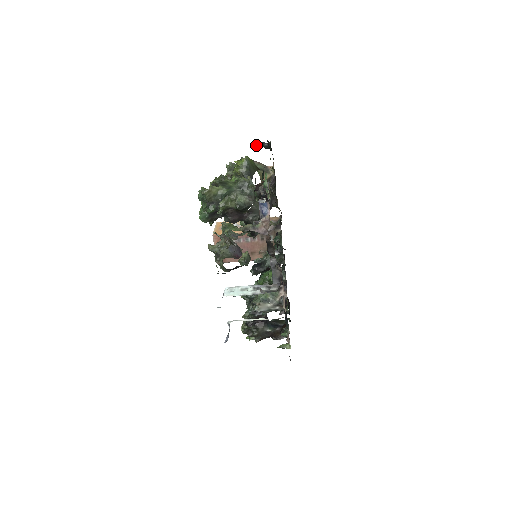
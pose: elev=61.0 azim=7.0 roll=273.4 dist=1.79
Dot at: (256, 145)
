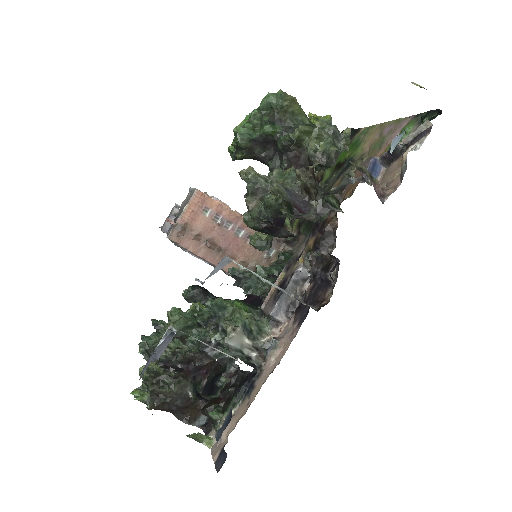
Dot at: occluded
